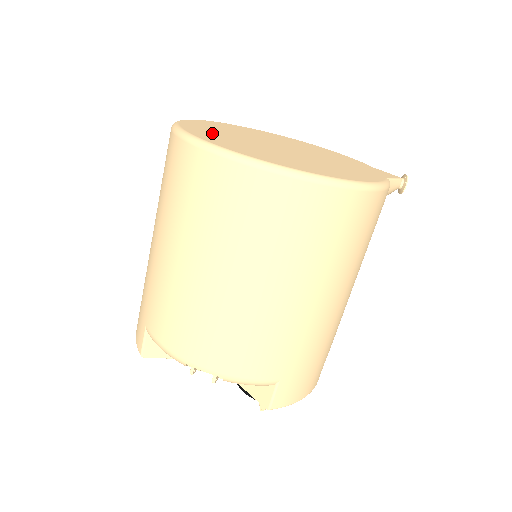
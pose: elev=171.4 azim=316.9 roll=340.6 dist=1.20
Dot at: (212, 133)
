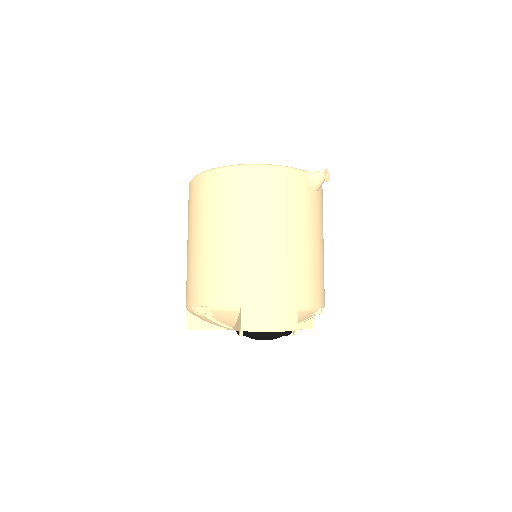
Dot at: occluded
